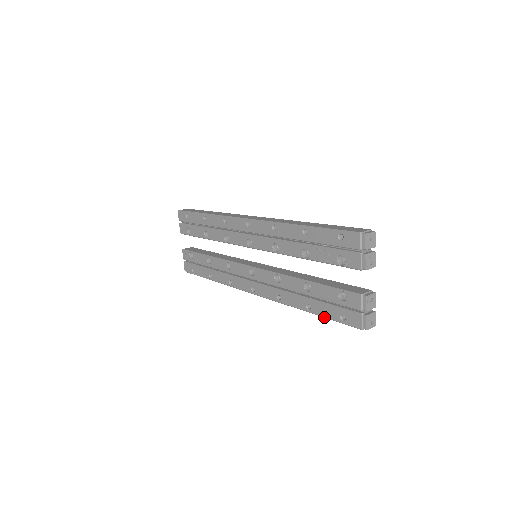
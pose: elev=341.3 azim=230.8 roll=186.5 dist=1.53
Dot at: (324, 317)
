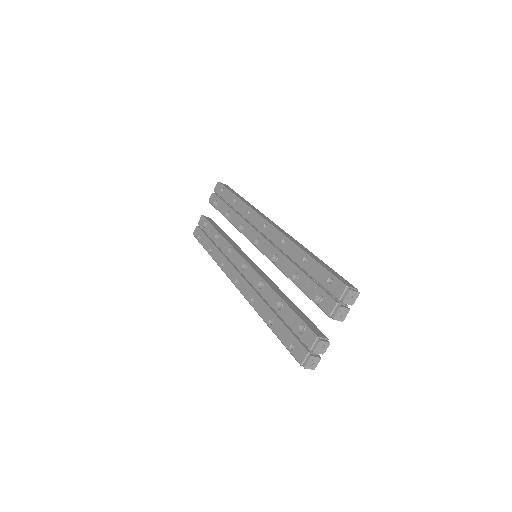
Dot at: (278, 337)
